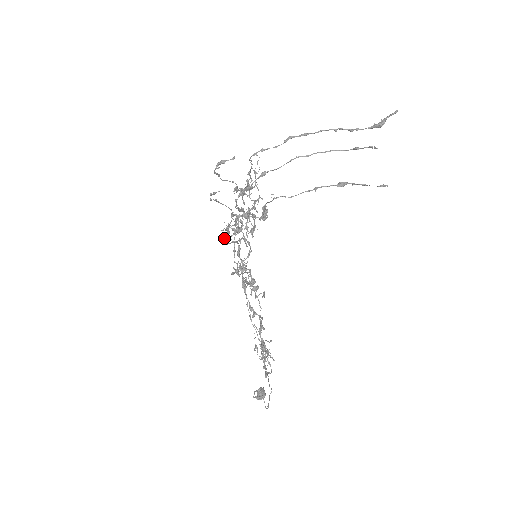
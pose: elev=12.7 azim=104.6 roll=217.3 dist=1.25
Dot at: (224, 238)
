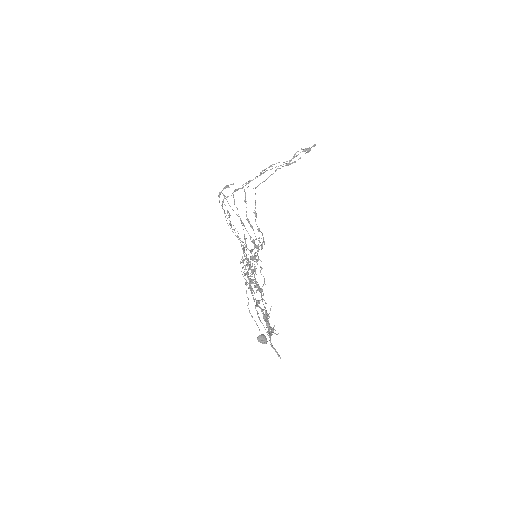
Dot at: (223, 199)
